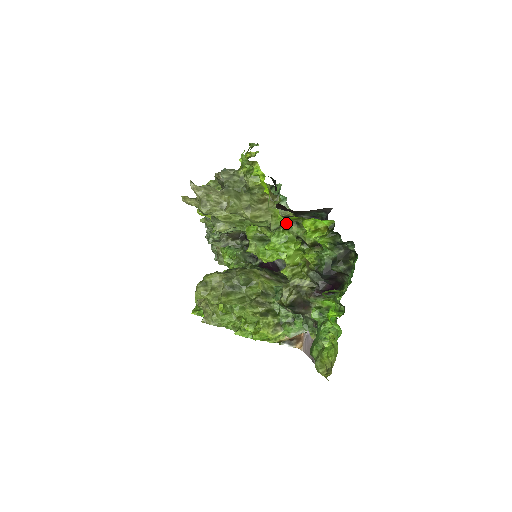
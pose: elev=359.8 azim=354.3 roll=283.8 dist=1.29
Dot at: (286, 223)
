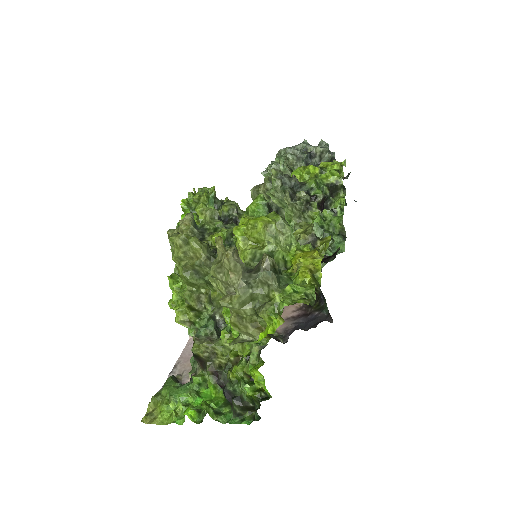
Dot at: occluded
